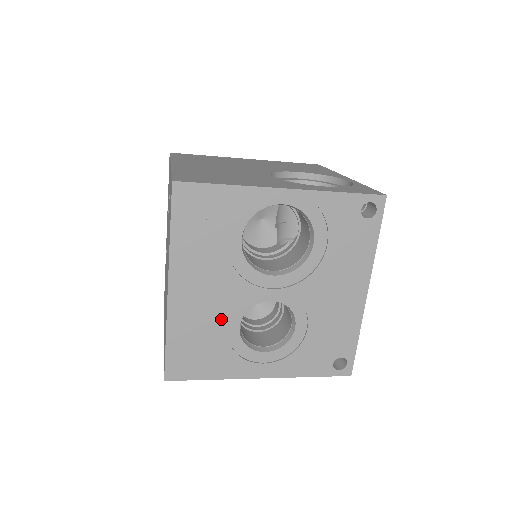
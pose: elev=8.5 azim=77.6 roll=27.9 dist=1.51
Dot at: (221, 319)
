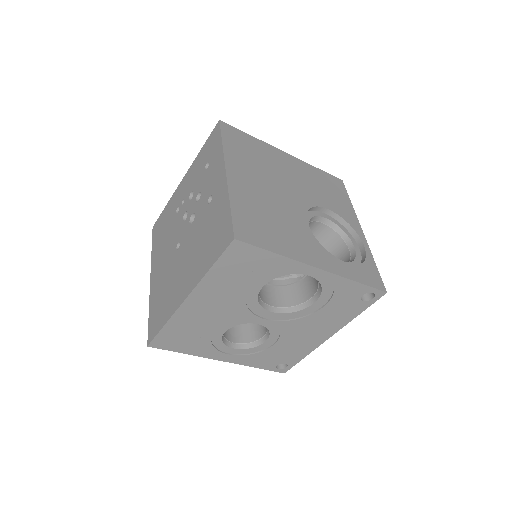
Dot at: (215, 325)
